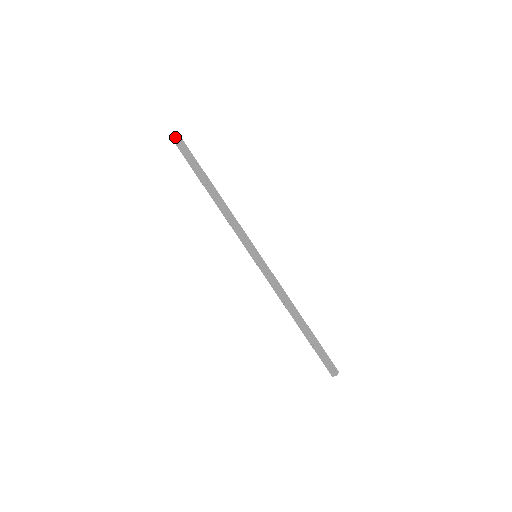
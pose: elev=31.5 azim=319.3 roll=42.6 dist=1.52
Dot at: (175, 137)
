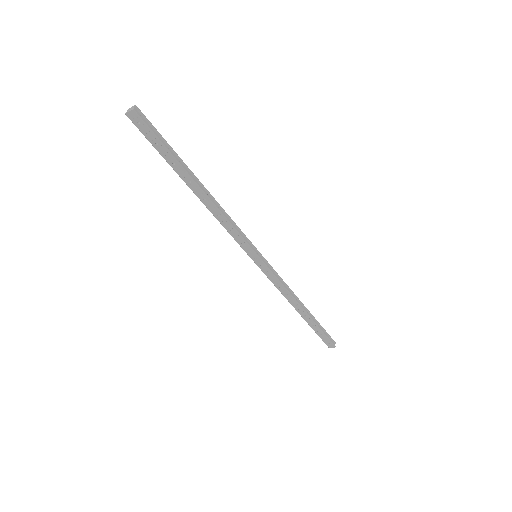
Dot at: (136, 117)
